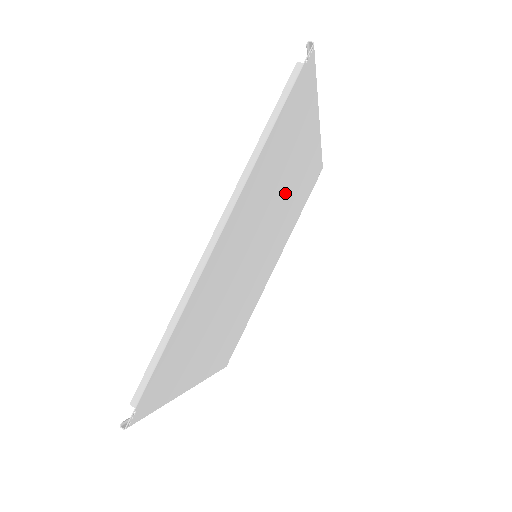
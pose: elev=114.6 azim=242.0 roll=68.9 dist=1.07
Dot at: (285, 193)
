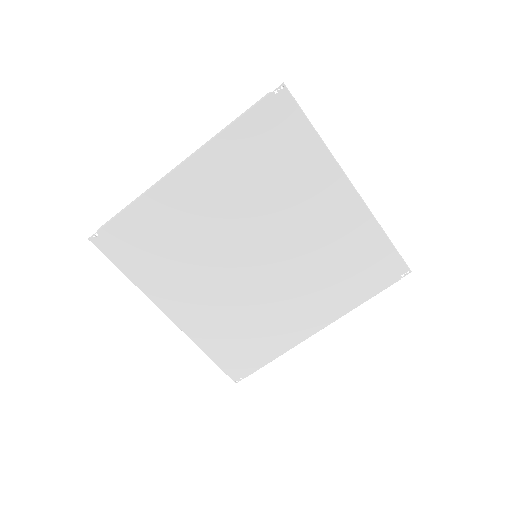
Dot at: (297, 220)
